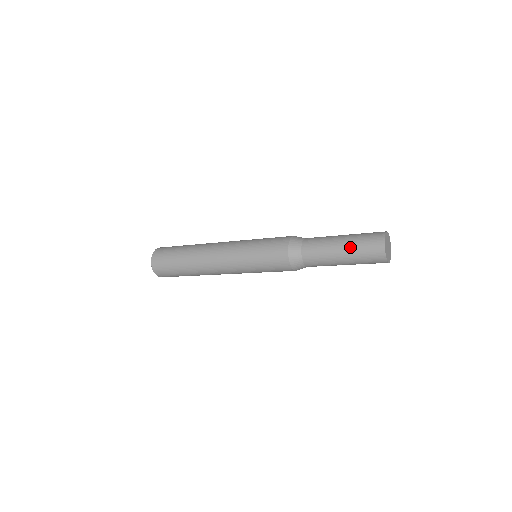
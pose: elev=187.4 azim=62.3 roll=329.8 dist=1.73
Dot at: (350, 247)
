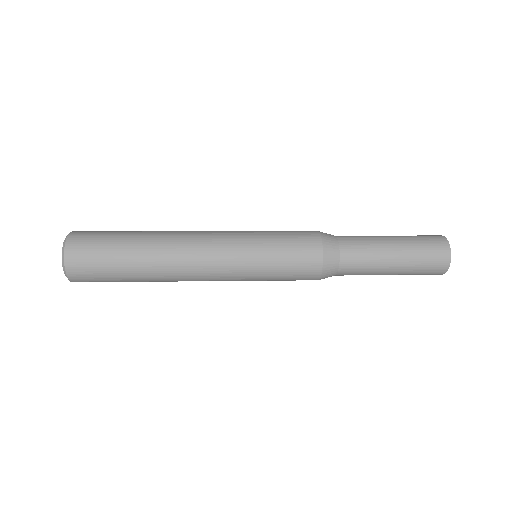
Dot at: (404, 238)
